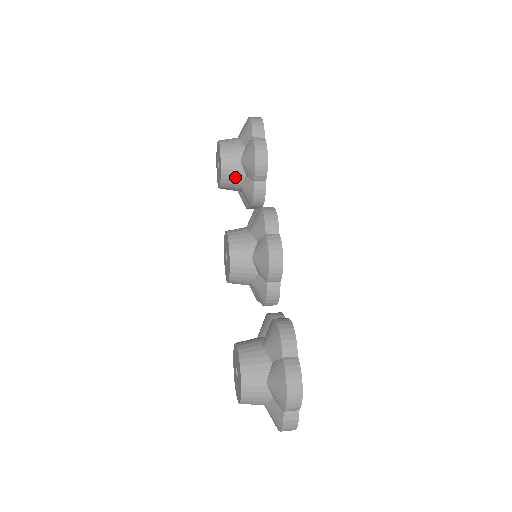
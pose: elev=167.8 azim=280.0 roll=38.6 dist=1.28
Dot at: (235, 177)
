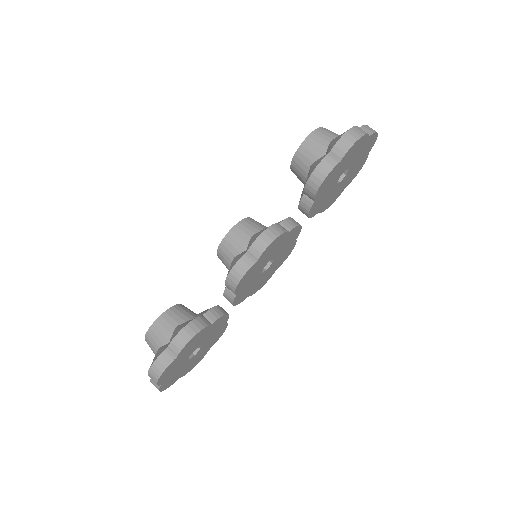
Dot at: (301, 175)
